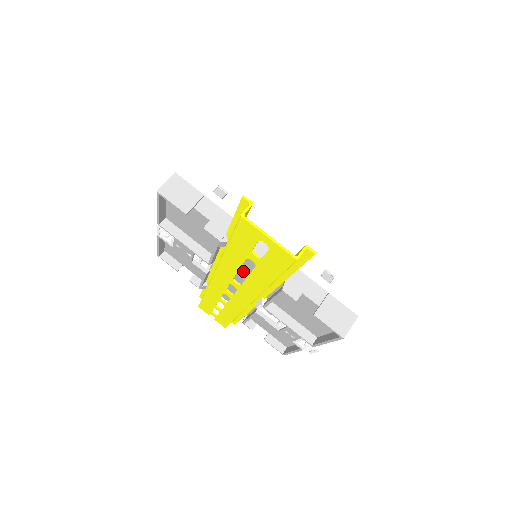
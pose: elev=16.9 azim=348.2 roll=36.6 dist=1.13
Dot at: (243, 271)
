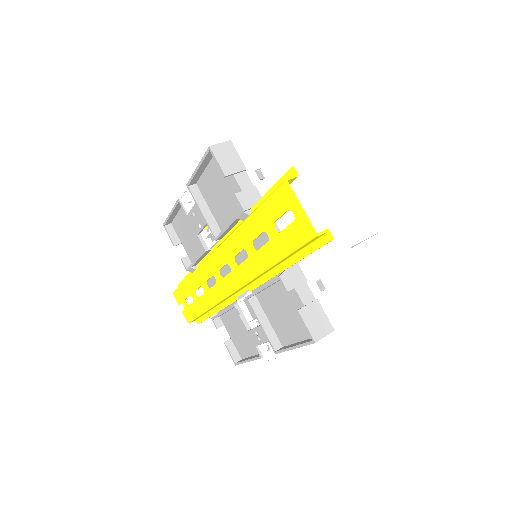
Dot at: (251, 247)
